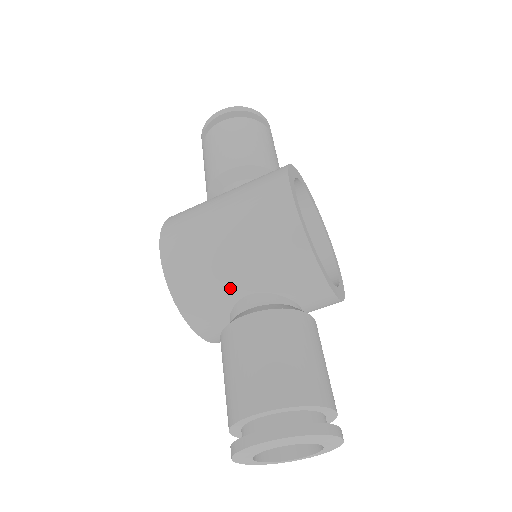
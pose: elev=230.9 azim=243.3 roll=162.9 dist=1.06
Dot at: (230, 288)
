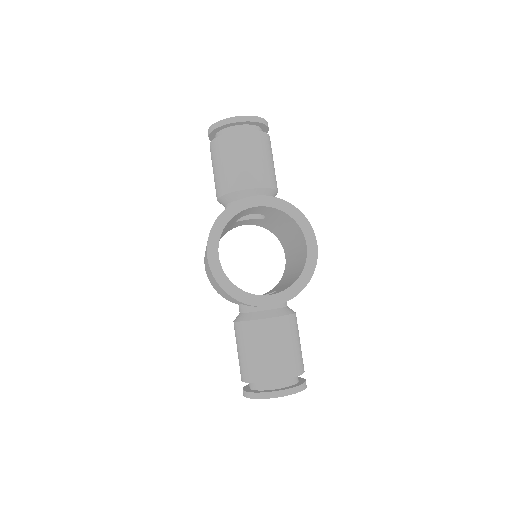
Dot at: occluded
